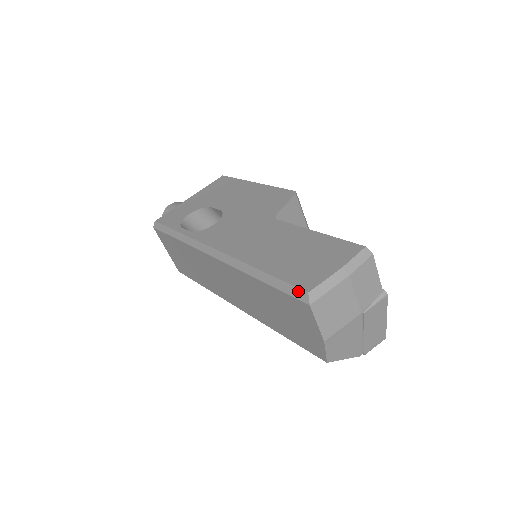
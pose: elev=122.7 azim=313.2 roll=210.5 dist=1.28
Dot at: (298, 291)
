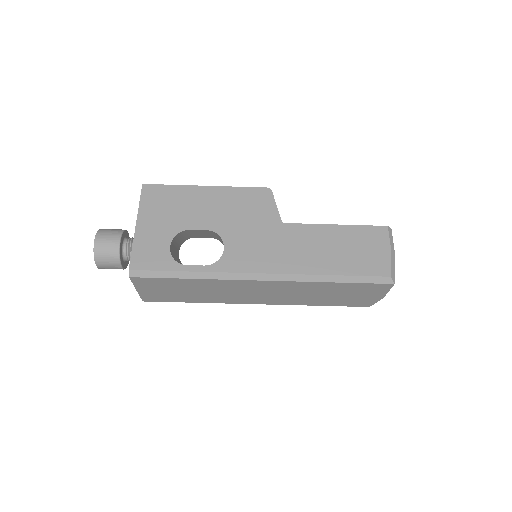
Dot at: (381, 279)
